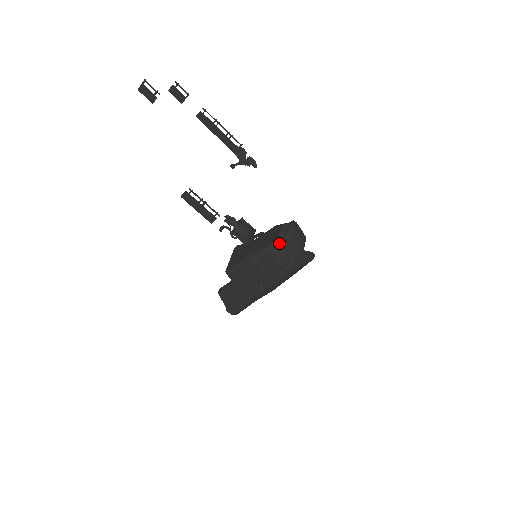
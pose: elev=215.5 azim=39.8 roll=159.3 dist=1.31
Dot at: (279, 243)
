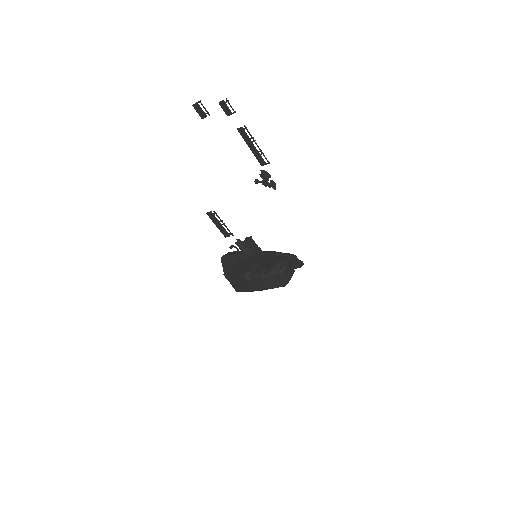
Dot at: (271, 275)
